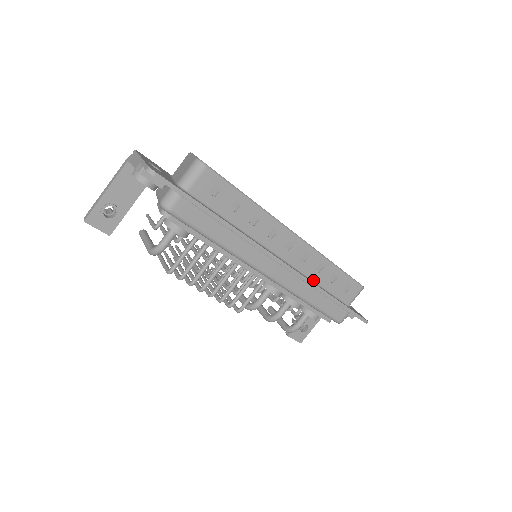
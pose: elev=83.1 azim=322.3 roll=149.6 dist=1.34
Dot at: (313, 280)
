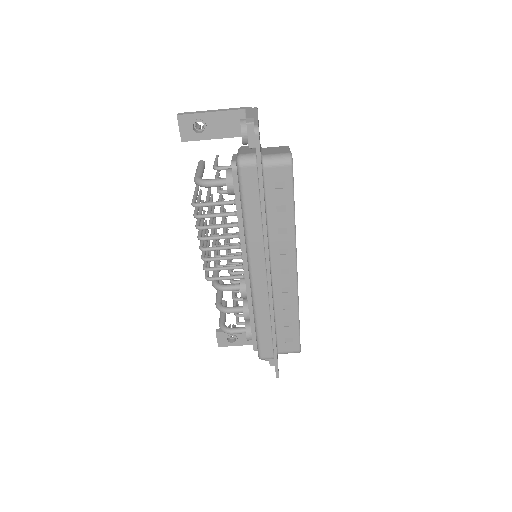
Dot at: (275, 311)
